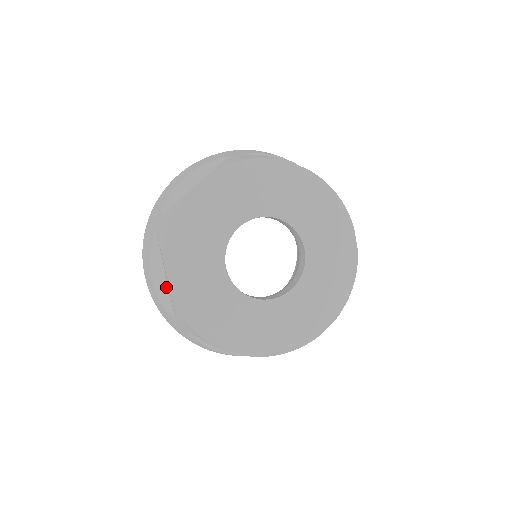
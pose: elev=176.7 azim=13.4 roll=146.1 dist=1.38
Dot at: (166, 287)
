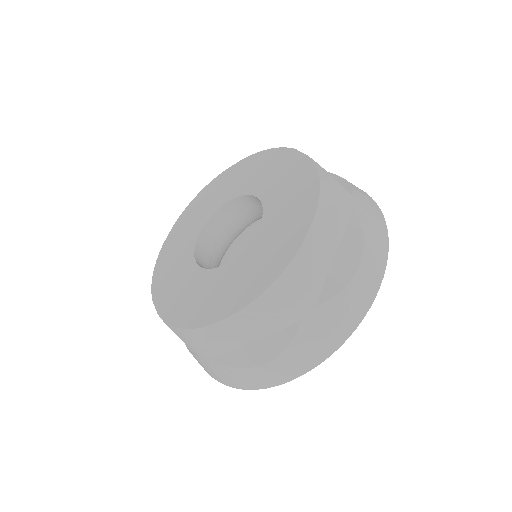
Dot at: occluded
